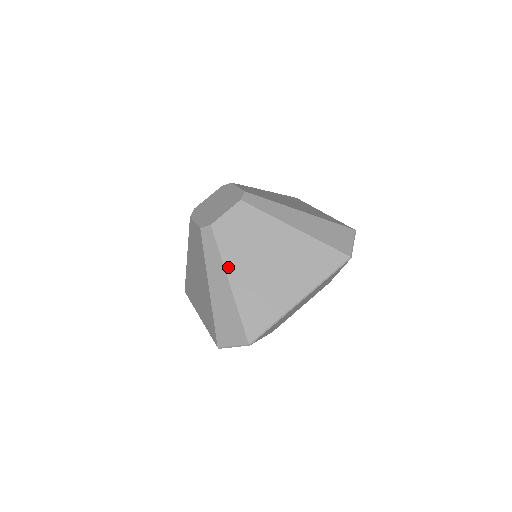
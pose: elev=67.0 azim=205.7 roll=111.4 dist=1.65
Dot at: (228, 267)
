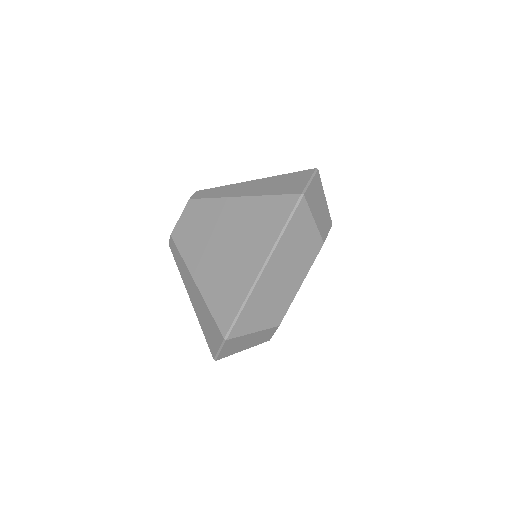
Dot at: (191, 267)
